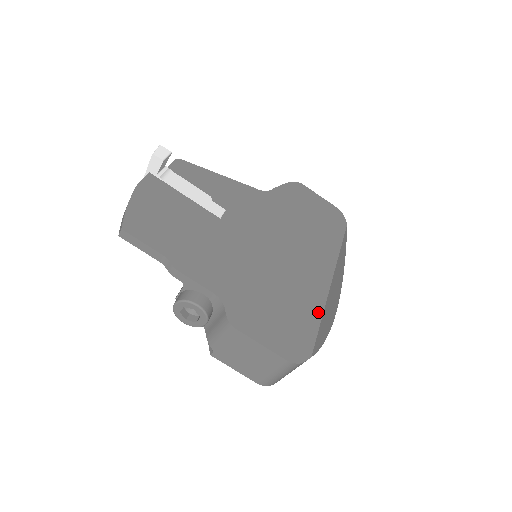
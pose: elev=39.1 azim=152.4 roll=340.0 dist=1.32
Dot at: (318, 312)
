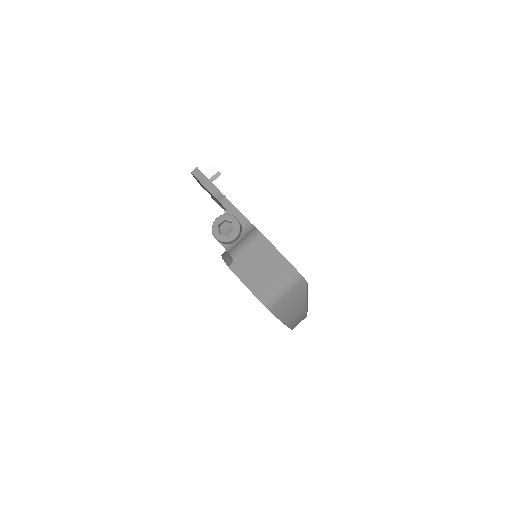
Dot at: occluded
